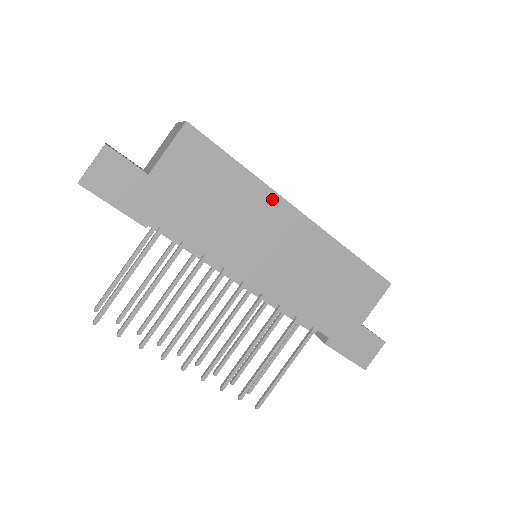
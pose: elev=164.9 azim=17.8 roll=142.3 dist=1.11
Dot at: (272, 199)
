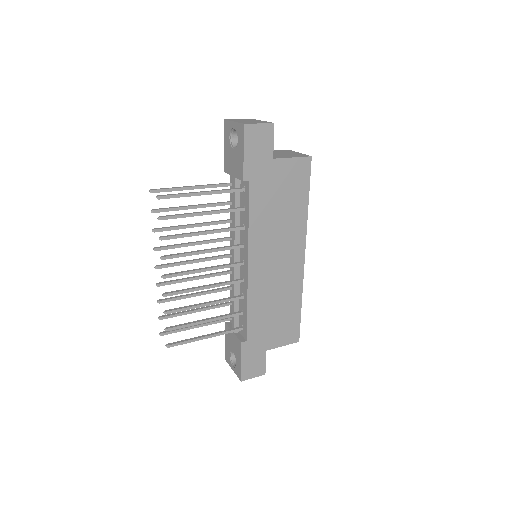
Dot at: (302, 235)
